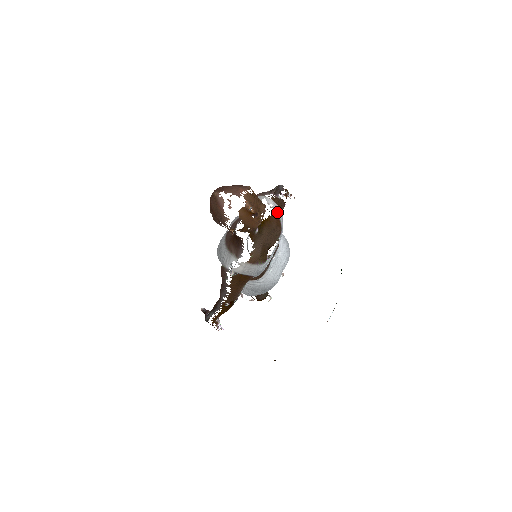
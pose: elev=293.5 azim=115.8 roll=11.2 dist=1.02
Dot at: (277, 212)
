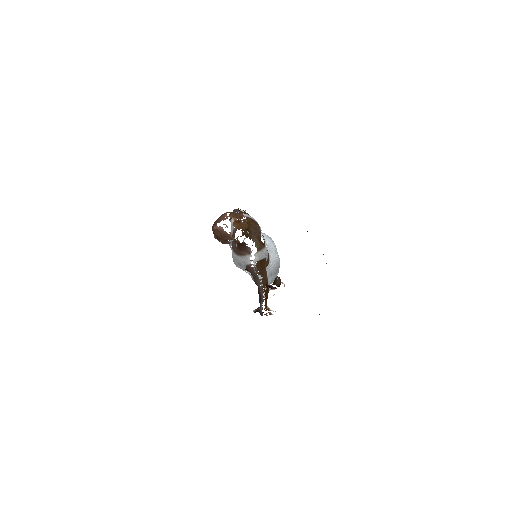
Dot at: (248, 217)
